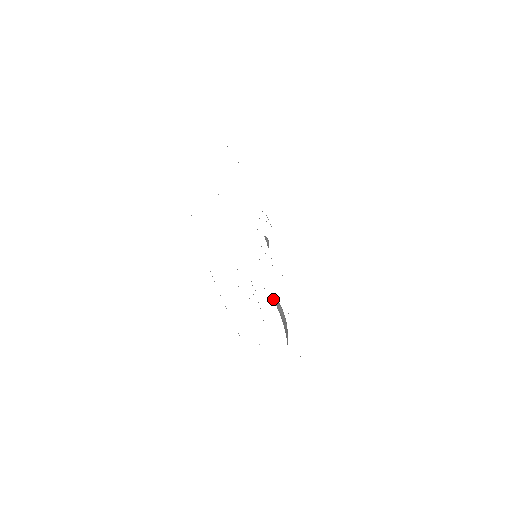
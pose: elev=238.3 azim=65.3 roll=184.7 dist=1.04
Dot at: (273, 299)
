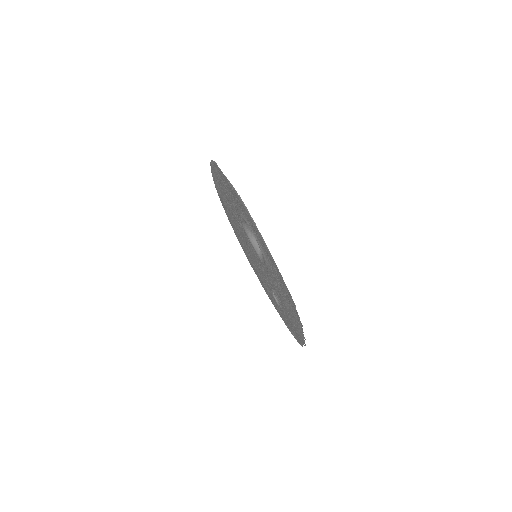
Dot at: (261, 258)
